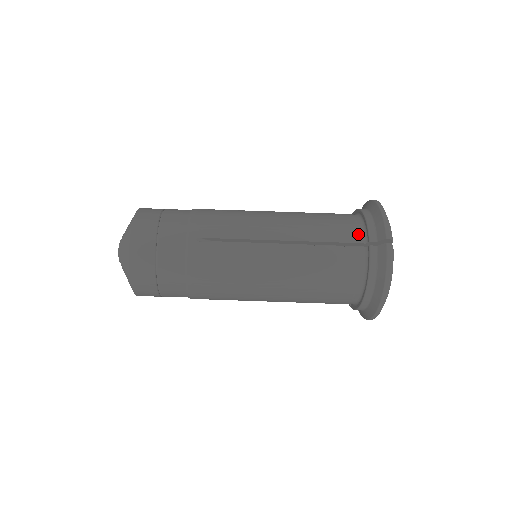
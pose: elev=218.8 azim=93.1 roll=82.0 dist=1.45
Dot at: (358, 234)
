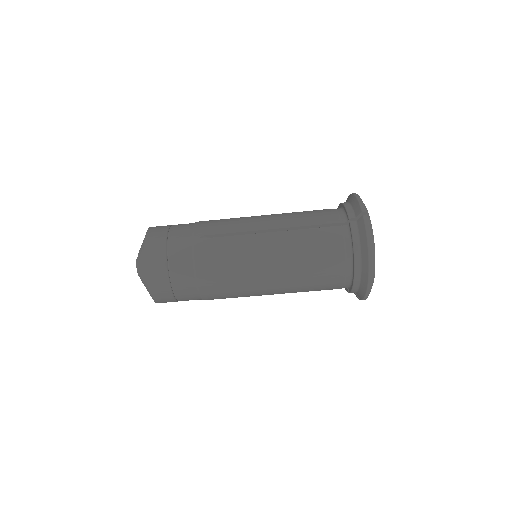
Dot at: (339, 217)
